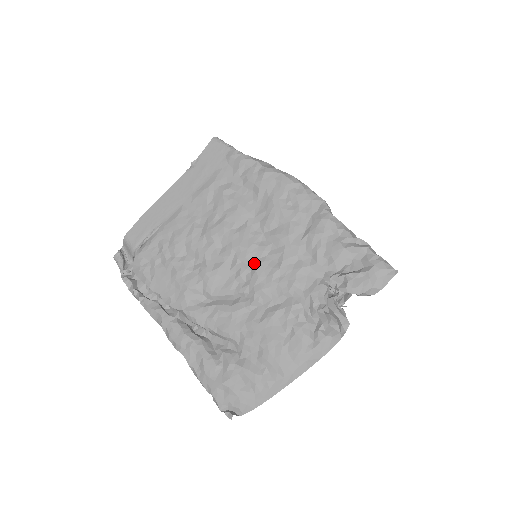
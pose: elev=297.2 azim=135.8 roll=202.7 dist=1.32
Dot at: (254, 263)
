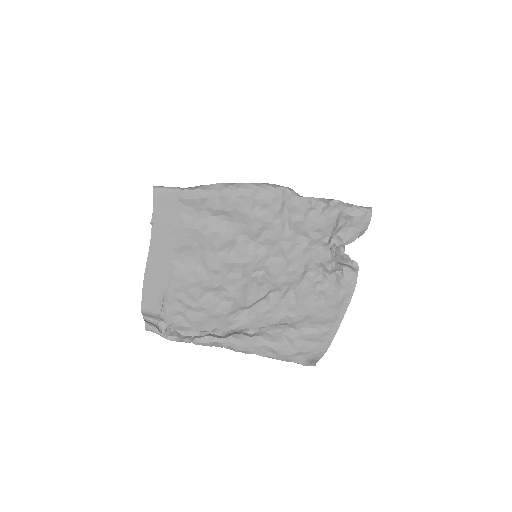
Dot at: (264, 267)
